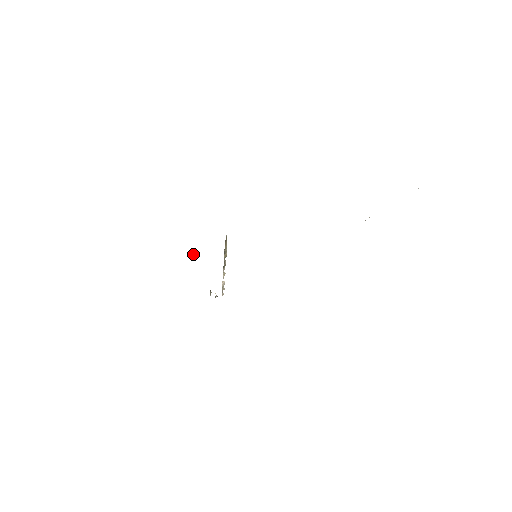
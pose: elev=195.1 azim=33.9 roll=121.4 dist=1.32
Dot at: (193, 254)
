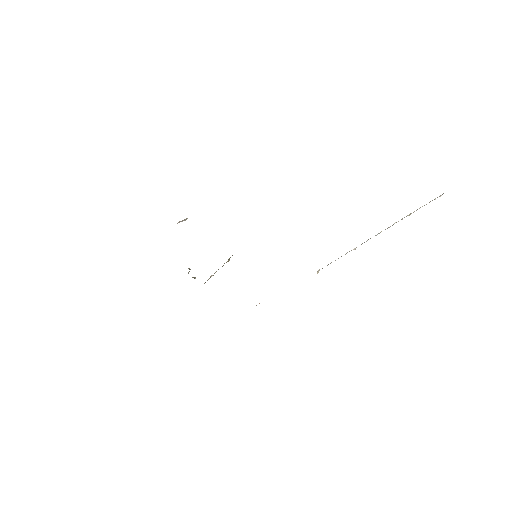
Dot at: (183, 220)
